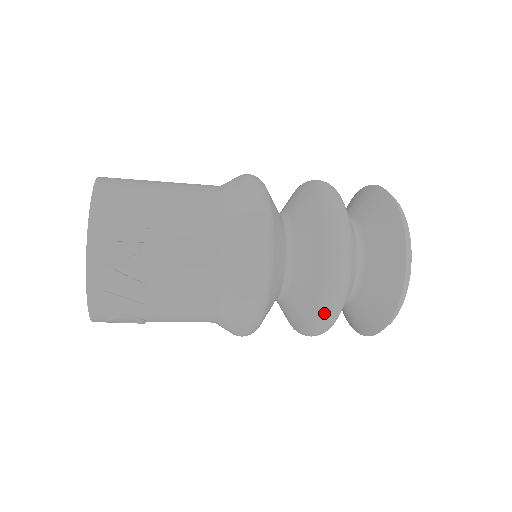
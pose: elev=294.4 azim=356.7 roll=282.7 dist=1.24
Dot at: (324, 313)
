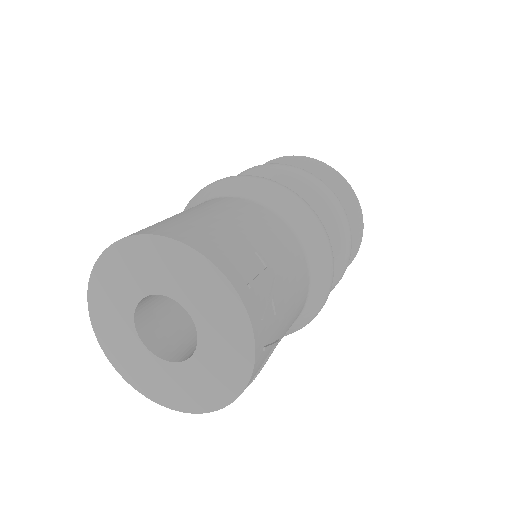
Dot at: (345, 266)
